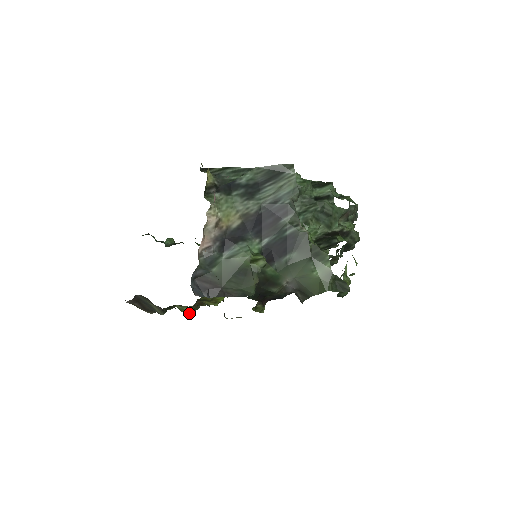
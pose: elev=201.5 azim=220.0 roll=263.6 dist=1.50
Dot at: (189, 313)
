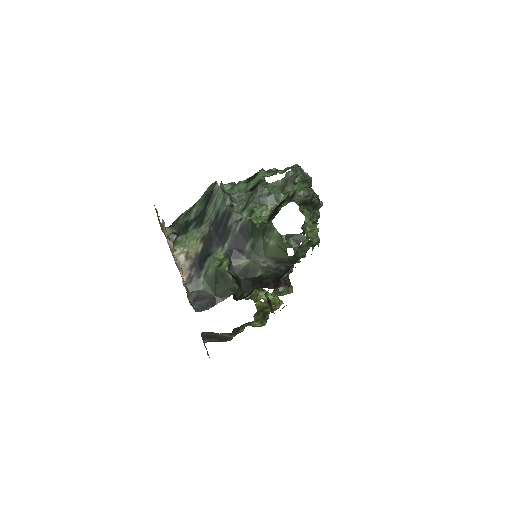
Dot at: (262, 325)
